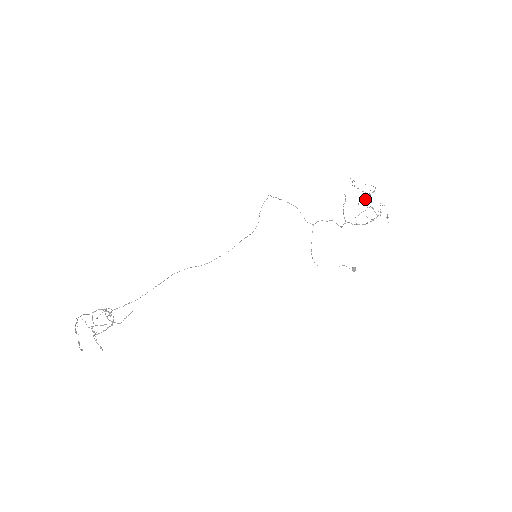
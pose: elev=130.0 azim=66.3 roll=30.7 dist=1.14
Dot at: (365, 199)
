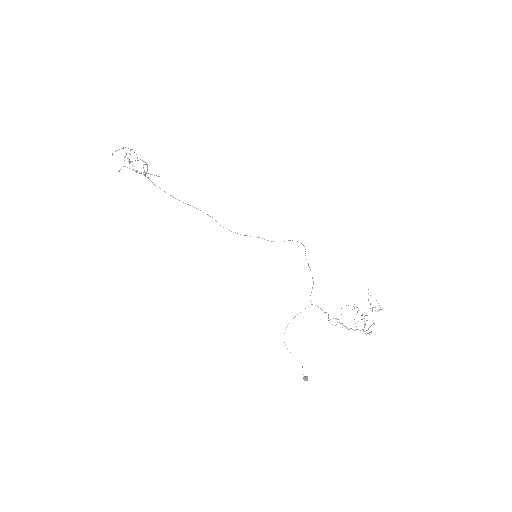
Dot at: occluded
